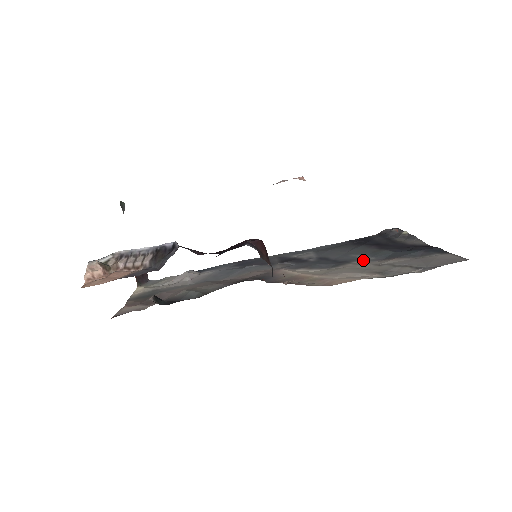
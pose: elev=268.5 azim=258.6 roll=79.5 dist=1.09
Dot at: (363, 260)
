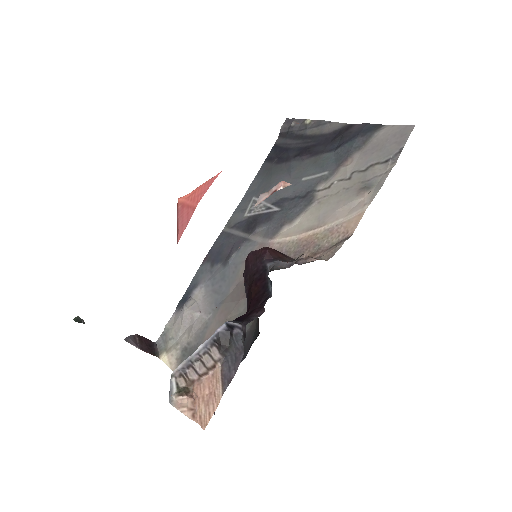
Dot at: (323, 181)
